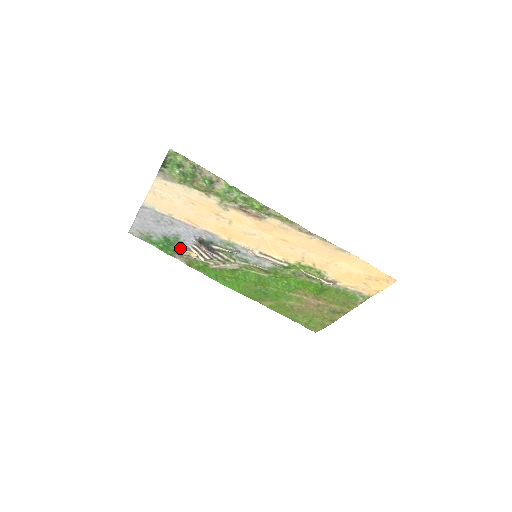
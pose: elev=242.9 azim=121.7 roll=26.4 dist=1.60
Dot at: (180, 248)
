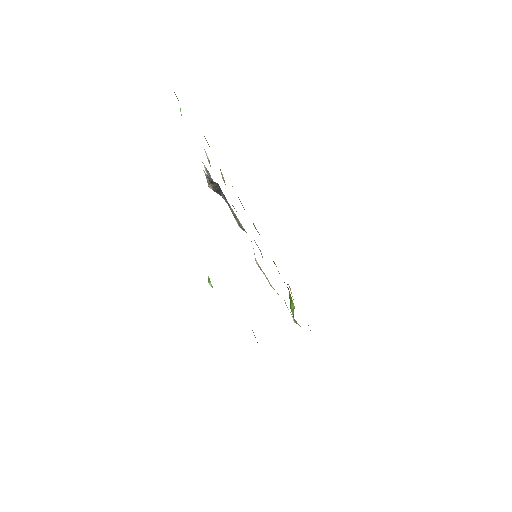
Dot at: occluded
